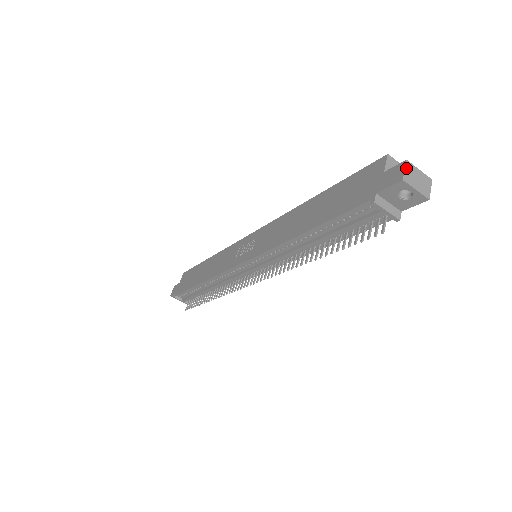
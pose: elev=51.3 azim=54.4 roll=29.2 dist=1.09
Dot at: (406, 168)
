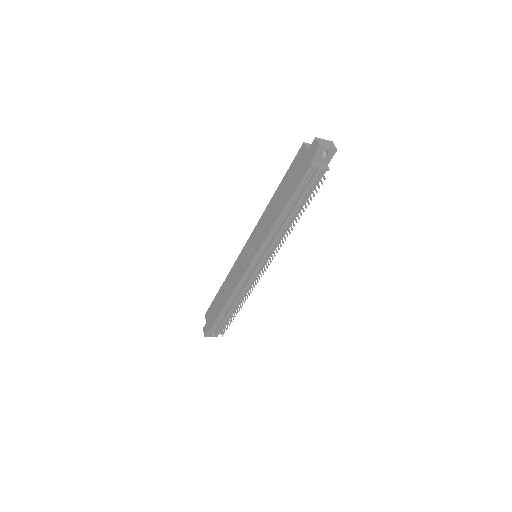
Dot at: (318, 141)
